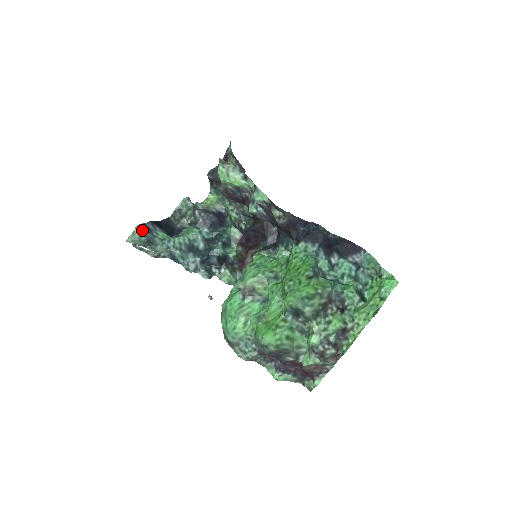
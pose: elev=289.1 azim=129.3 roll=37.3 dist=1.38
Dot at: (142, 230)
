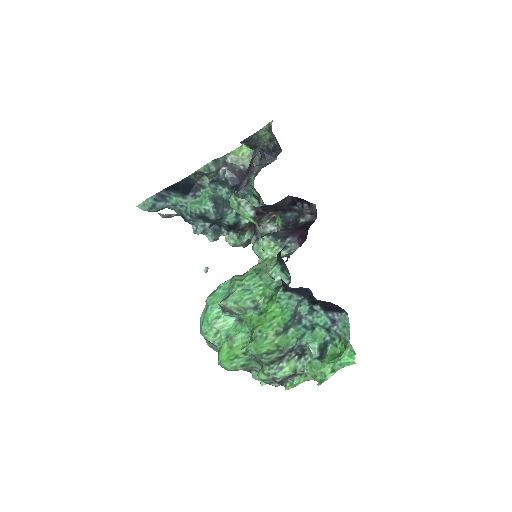
Dot at: (153, 203)
